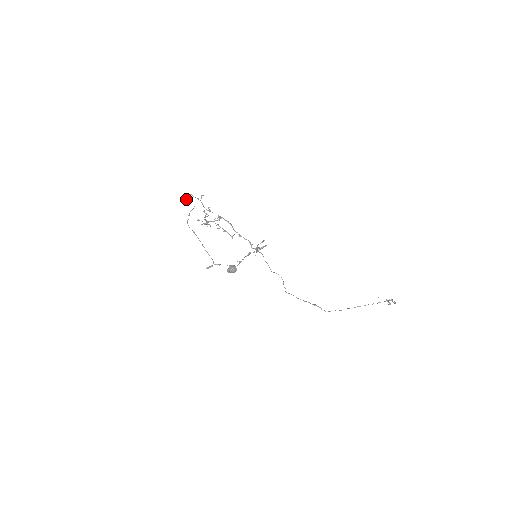
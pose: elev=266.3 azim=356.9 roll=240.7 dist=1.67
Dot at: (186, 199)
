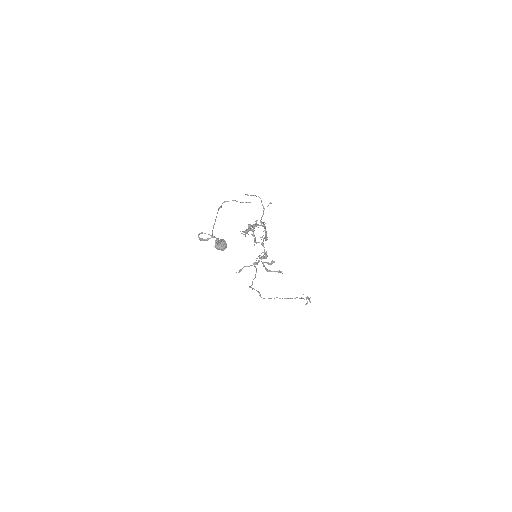
Dot at: (250, 195)
